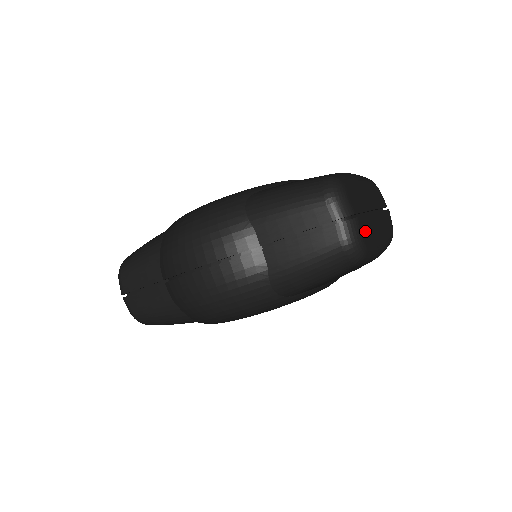
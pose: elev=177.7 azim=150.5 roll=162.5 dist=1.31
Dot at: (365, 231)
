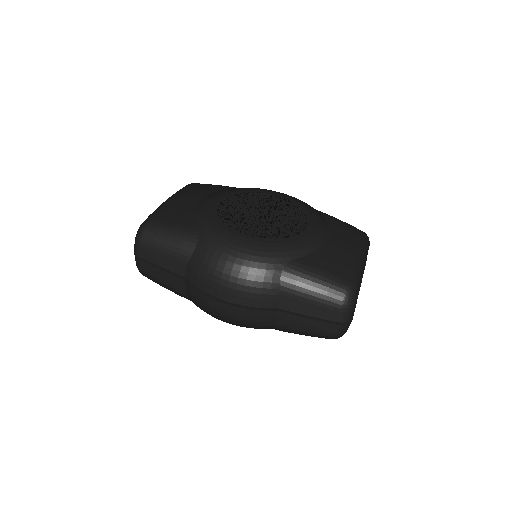
Dot at: occluded
